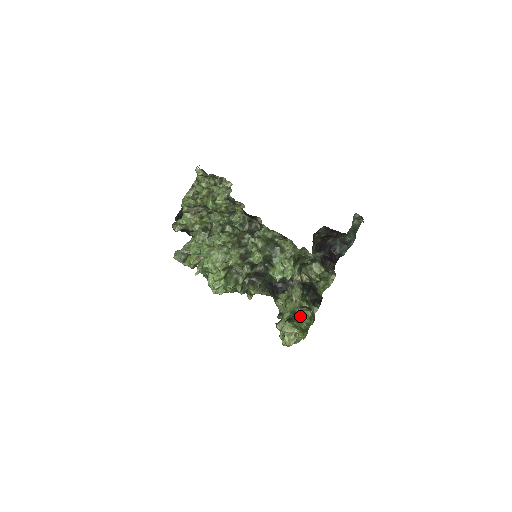
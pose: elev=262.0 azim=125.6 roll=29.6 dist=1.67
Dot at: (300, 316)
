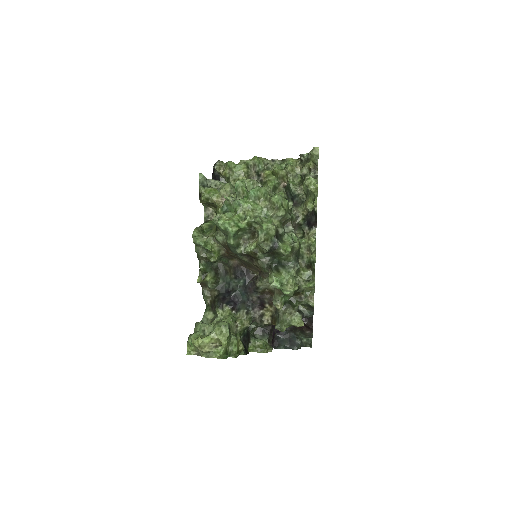
Dot at: (235, 338)
